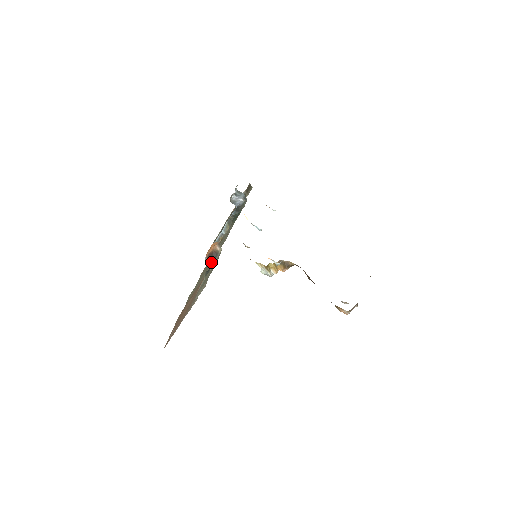
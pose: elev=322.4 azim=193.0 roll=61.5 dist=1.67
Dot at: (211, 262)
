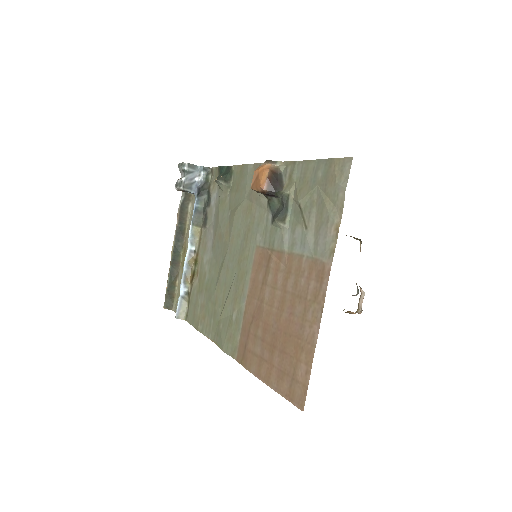
Dot at: (279, 190)
